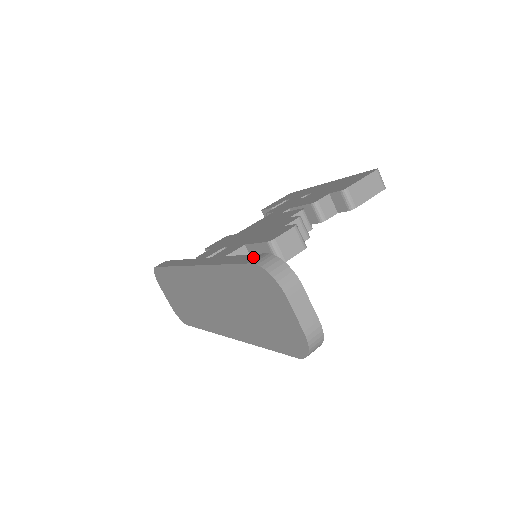
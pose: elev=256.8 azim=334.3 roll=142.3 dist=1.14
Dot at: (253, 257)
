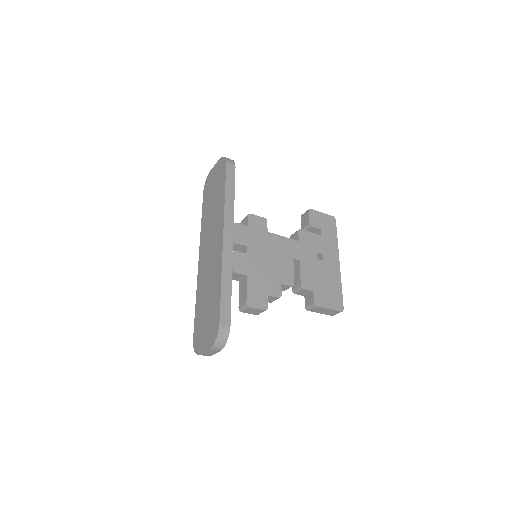
Dot at: (227, 316)
